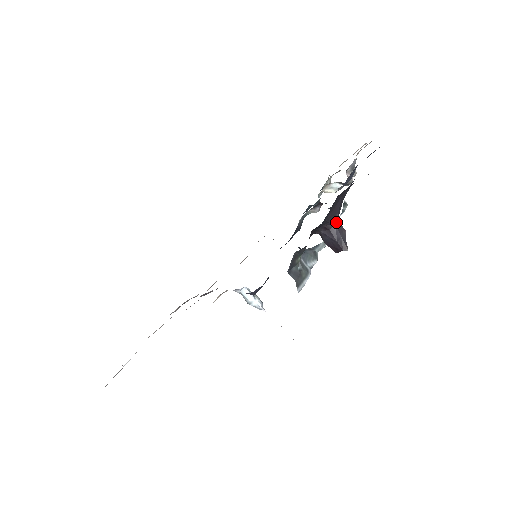
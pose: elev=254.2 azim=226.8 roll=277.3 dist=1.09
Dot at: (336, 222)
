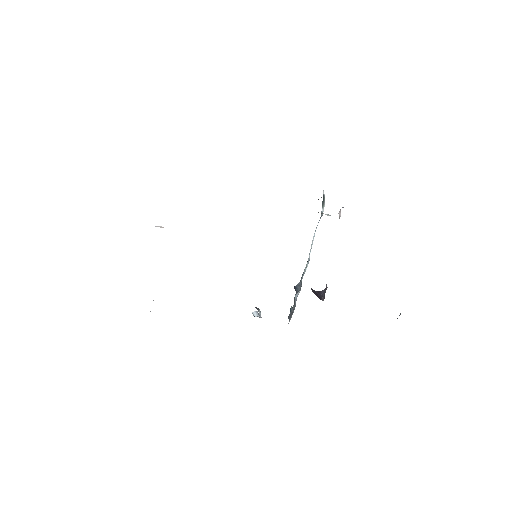
Dot at: (325, 288)
